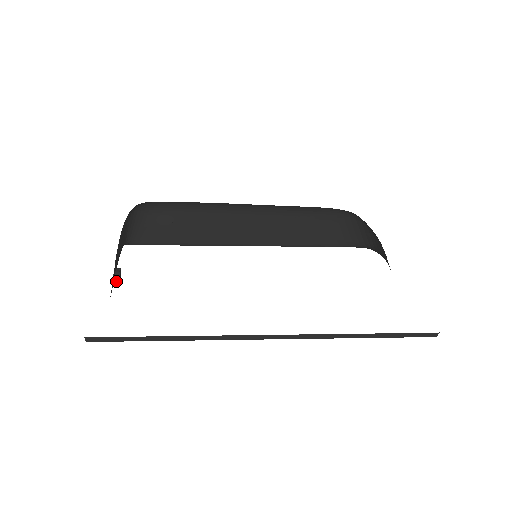
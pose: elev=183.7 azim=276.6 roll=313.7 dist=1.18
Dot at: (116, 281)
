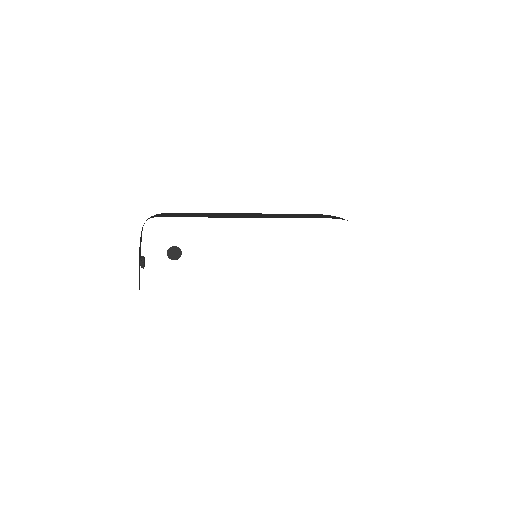
Dot at: occluded
